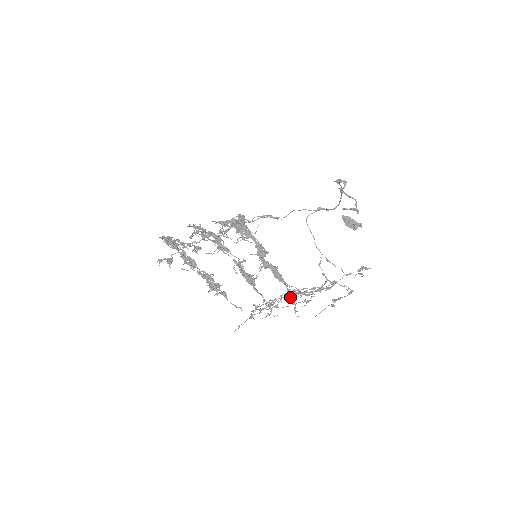
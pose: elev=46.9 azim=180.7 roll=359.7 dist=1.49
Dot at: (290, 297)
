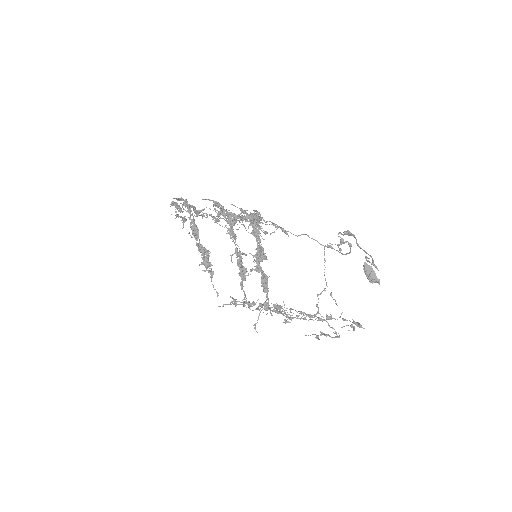
Dot at: occluded
